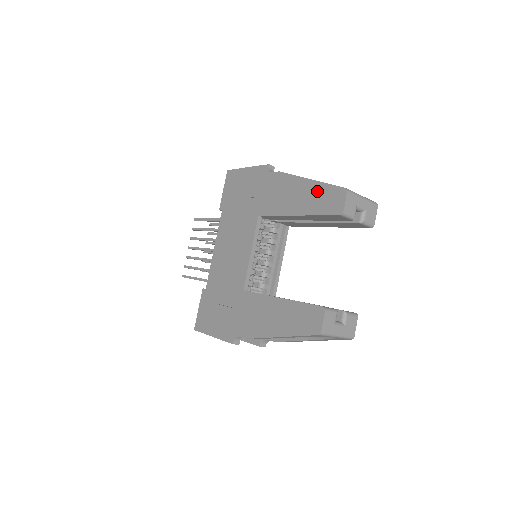
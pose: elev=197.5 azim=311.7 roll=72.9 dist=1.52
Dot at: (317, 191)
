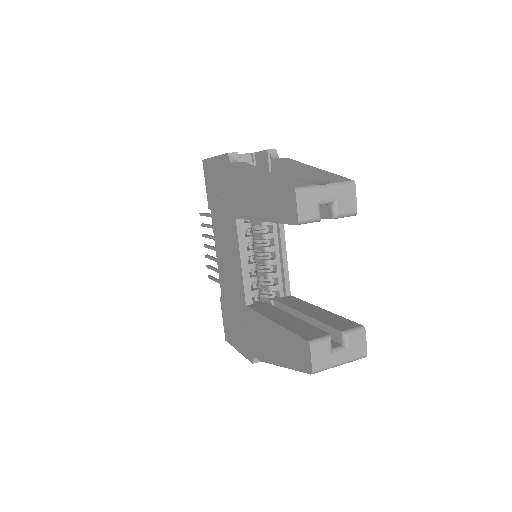
Dot at: (271, 191)
